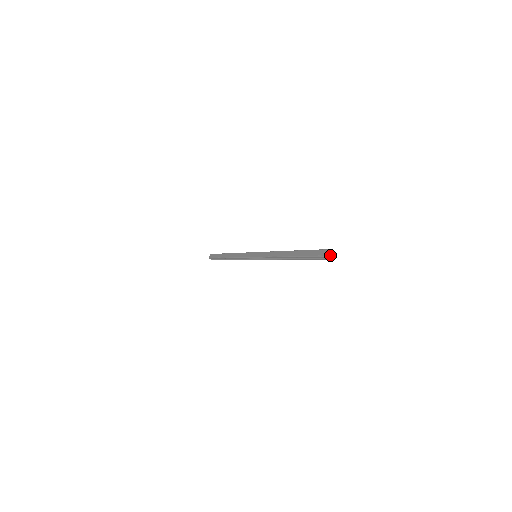
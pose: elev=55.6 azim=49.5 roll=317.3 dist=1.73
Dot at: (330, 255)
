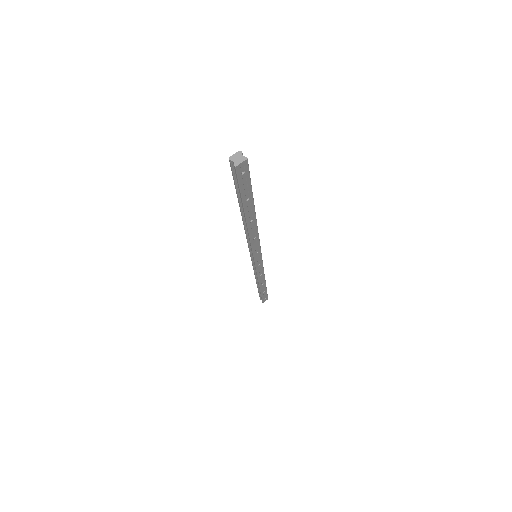
Dot at: (234, 158)
